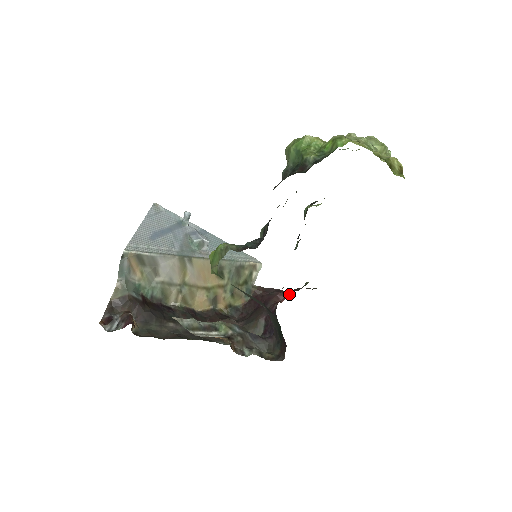
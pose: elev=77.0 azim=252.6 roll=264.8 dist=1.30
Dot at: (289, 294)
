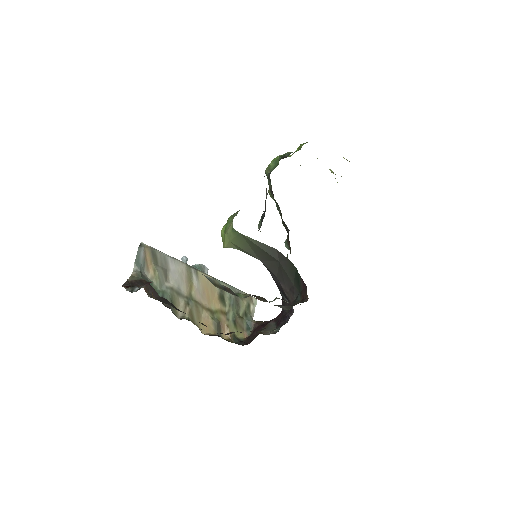
Dot at: occluded
